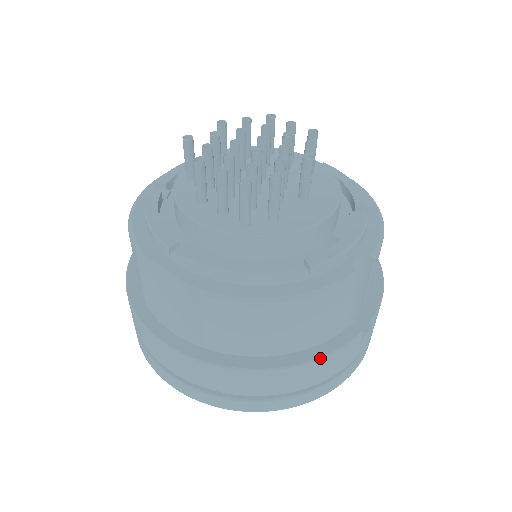
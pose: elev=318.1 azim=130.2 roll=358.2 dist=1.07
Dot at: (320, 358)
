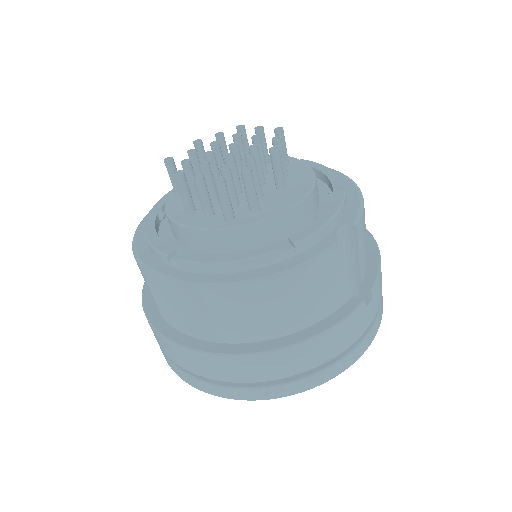
Dot at: (327, 330)
